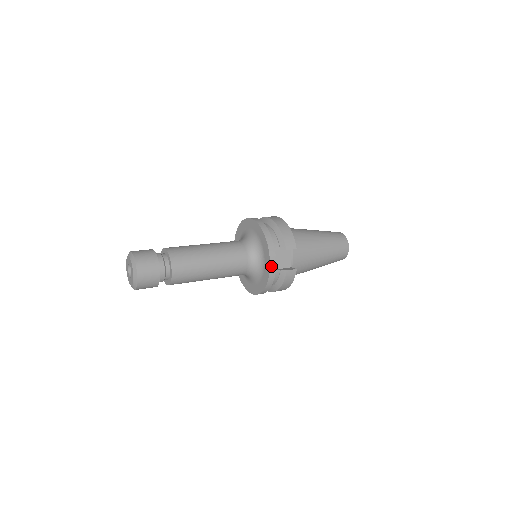
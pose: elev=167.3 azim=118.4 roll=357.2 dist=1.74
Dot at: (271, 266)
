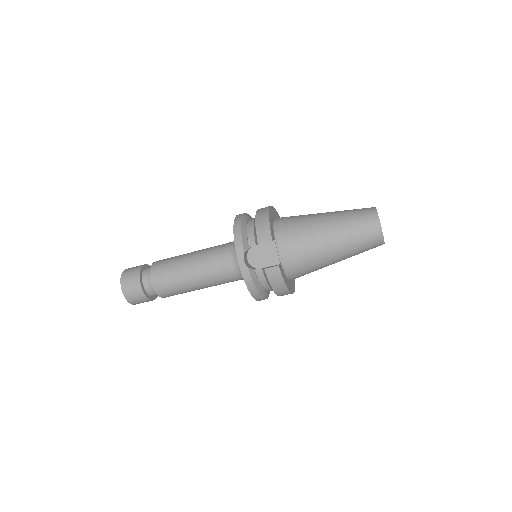
Dot at: (241, 266)
